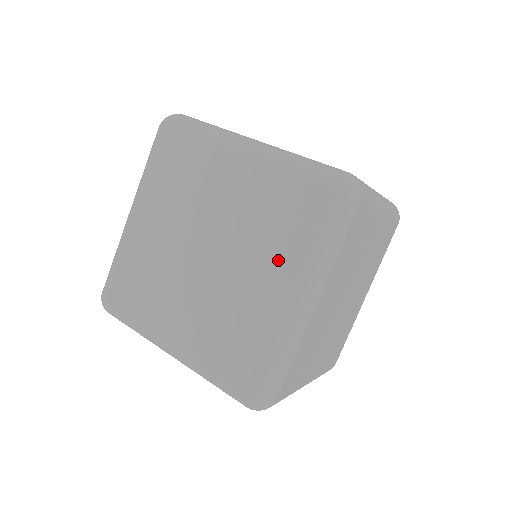
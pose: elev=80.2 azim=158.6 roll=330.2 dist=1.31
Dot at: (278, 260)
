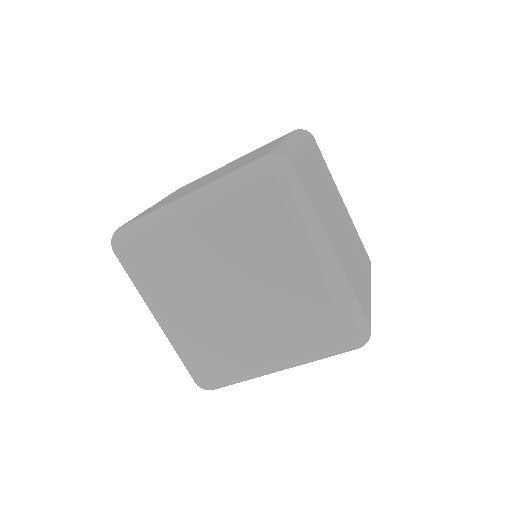
Dot at: (284, 251)
